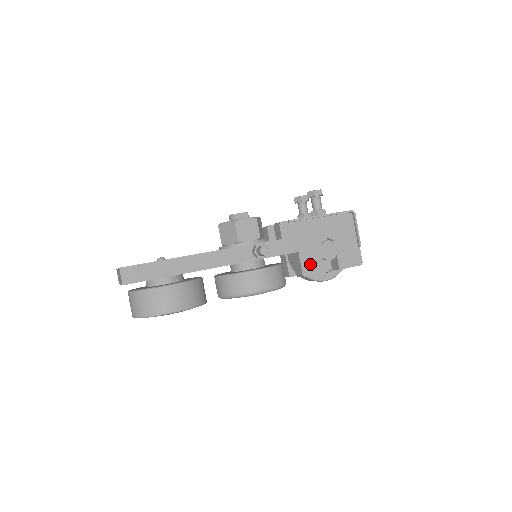
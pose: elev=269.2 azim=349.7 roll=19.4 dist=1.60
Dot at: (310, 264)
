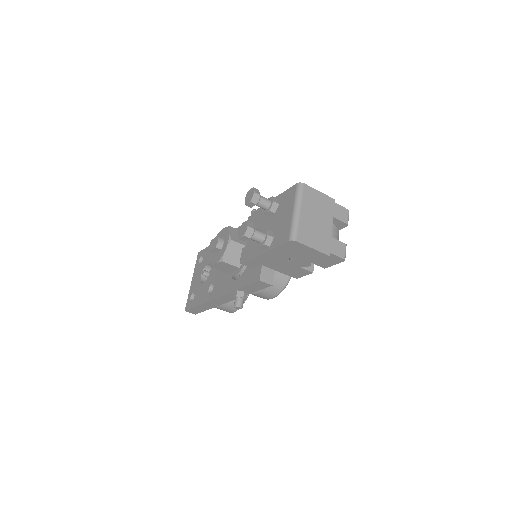
Dot at: (293, 273)
